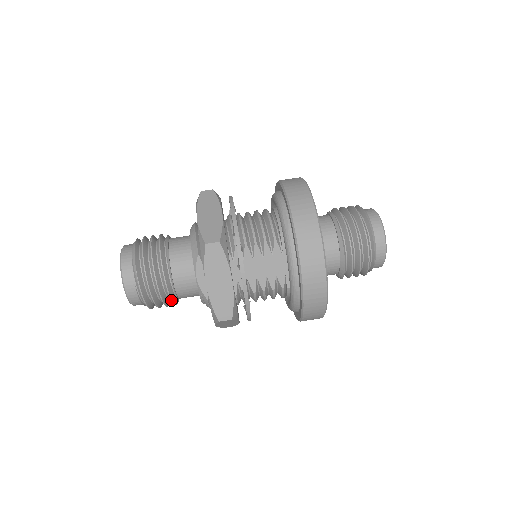
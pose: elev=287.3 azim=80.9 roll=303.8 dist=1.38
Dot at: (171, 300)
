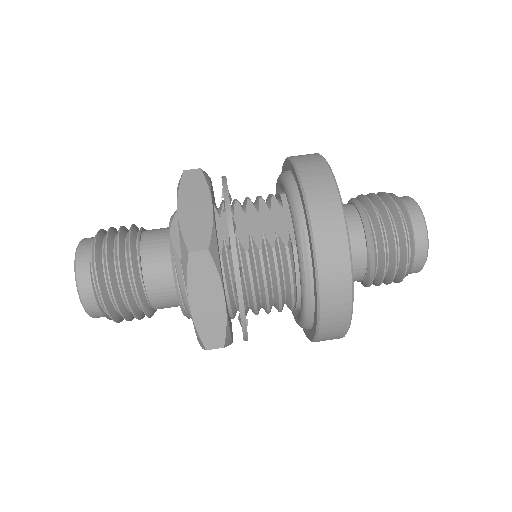
Dot at: (132, 274)
